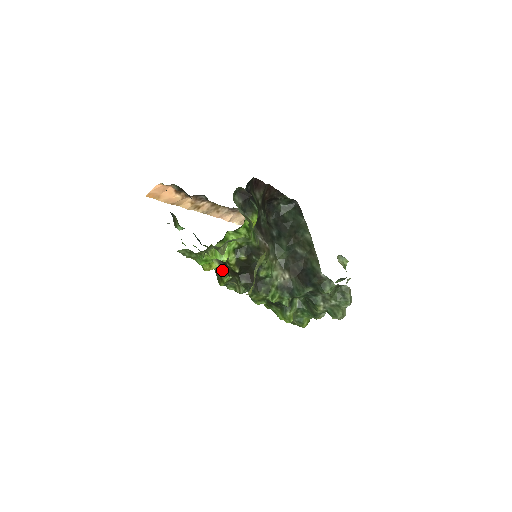
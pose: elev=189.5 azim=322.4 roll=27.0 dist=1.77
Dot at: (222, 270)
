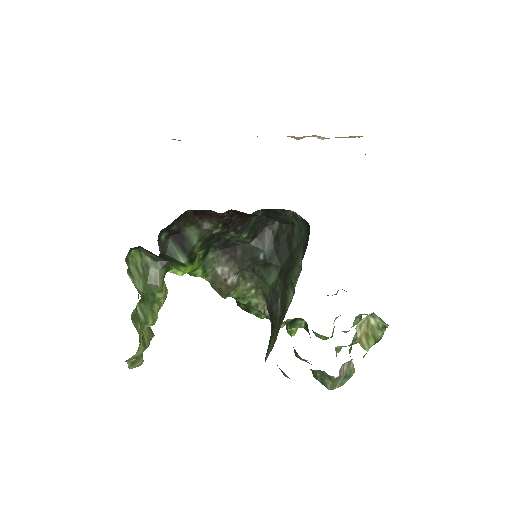
Dot at: occluded
